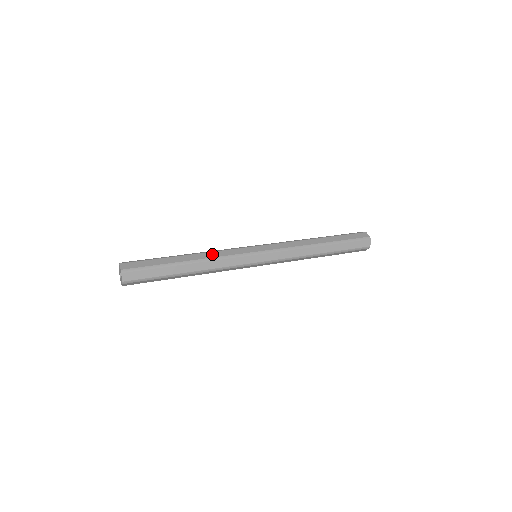
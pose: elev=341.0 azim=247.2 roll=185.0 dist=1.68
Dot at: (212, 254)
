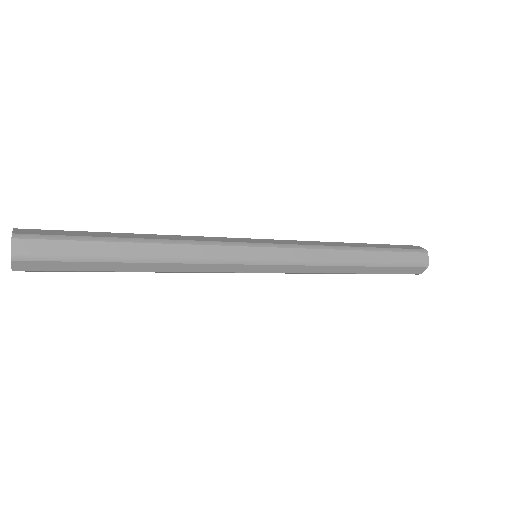
Dot at: (186, 250)
